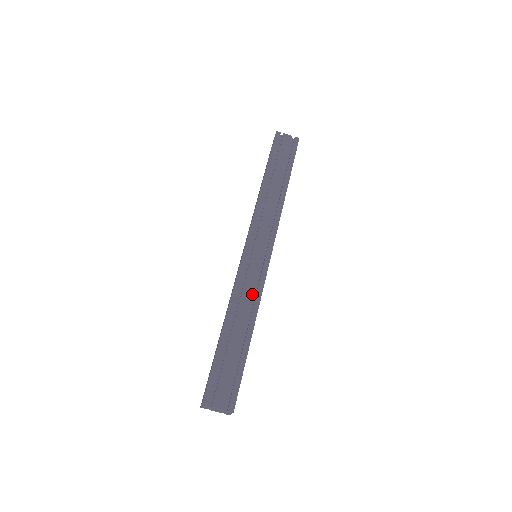
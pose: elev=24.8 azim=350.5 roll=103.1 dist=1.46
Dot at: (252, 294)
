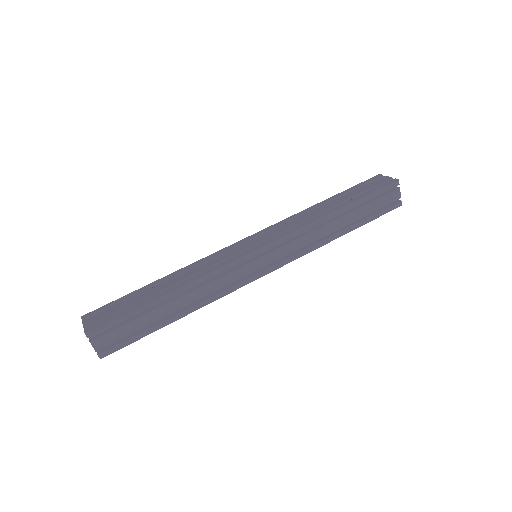
Dot at: (217, 290)
